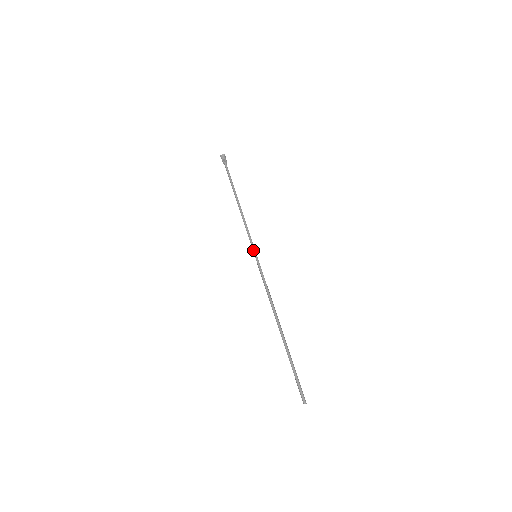
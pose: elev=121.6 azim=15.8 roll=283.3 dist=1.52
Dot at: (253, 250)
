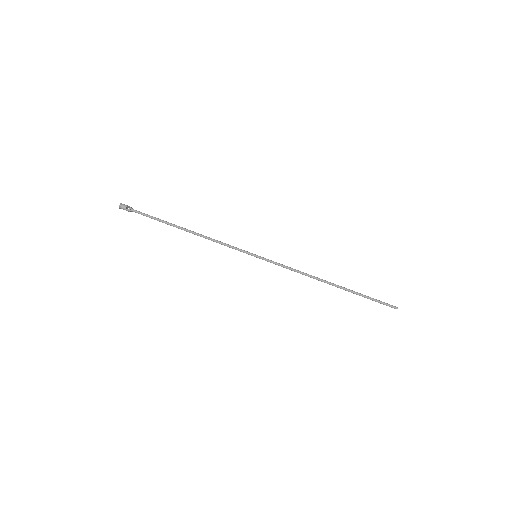
Dot at: (249, 254)
